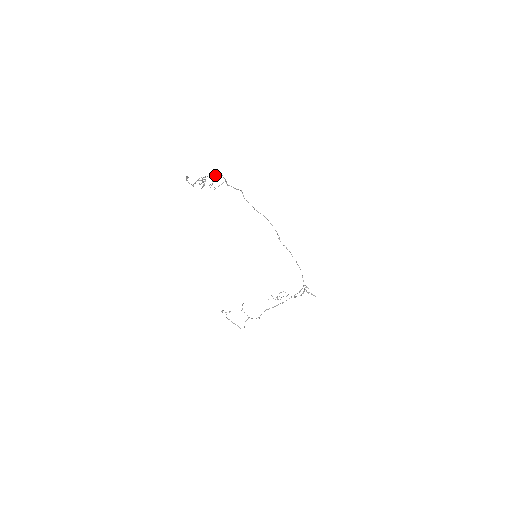
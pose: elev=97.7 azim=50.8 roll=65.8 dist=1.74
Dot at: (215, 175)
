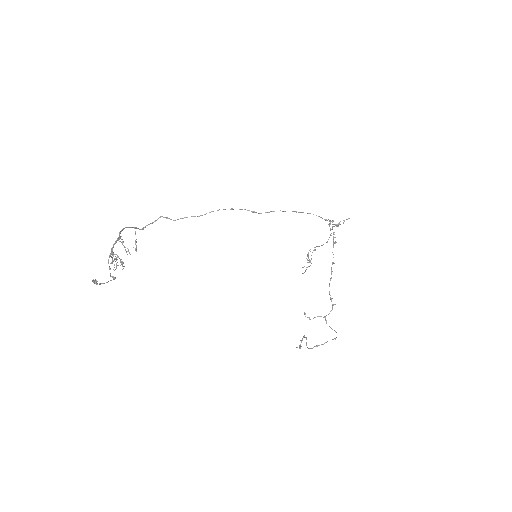
Dot at: (118, 237)
